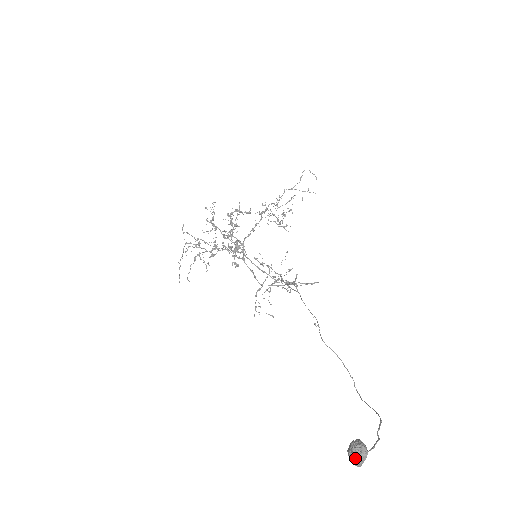
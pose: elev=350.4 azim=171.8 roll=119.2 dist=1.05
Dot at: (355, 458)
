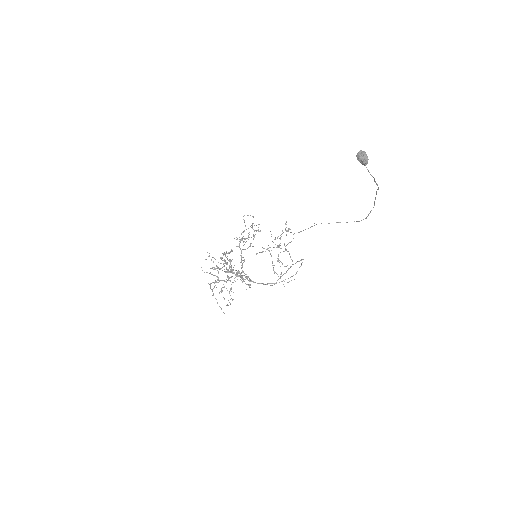
Dot at: (362, 155)
